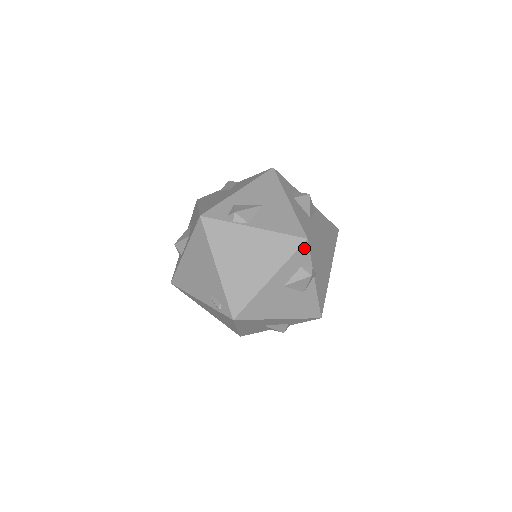
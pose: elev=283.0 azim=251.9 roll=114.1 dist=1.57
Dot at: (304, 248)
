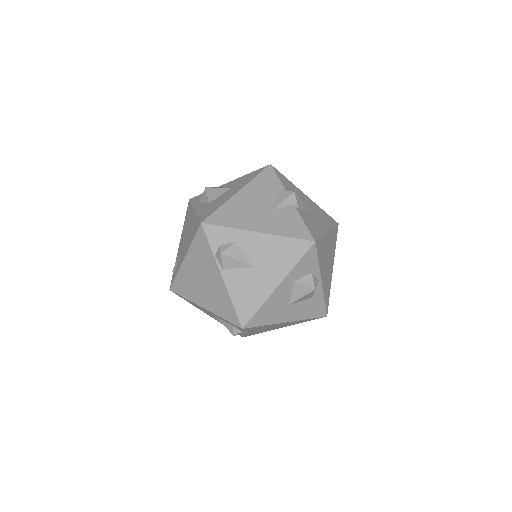
Dot at: (238, 327)
